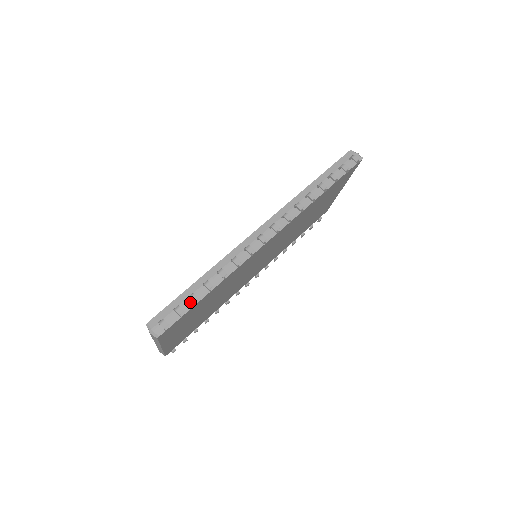
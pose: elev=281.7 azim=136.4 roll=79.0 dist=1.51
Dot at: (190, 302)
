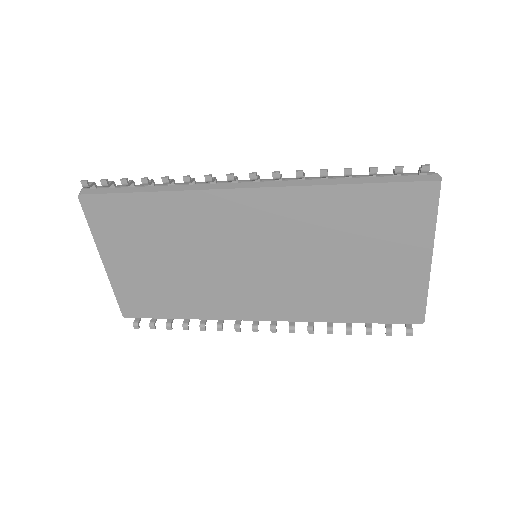
Dot at: (126, 189)
